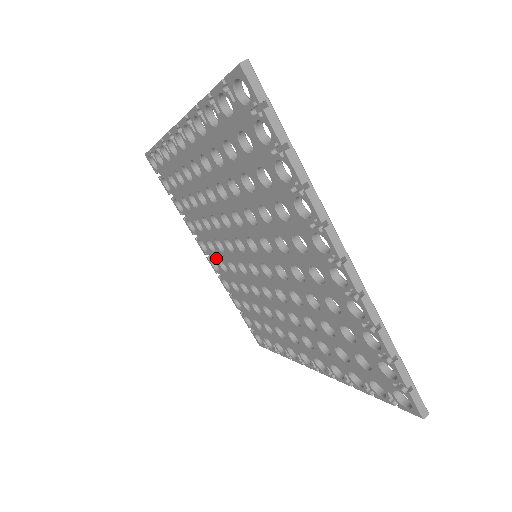
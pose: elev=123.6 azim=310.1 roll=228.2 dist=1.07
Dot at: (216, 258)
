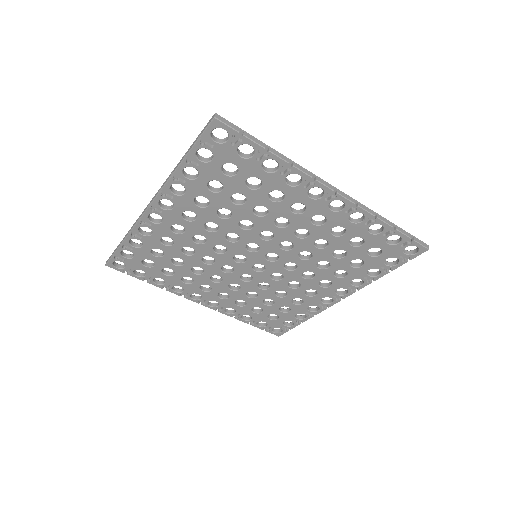
Dot at: (214, 295)
